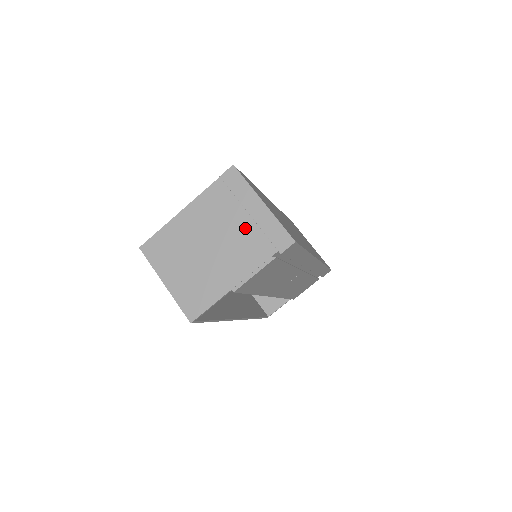
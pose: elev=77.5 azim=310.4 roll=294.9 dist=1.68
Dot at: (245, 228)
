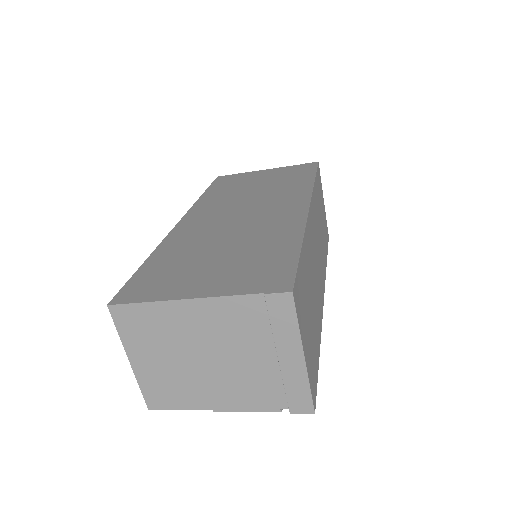
Dot at: (263, 367)
